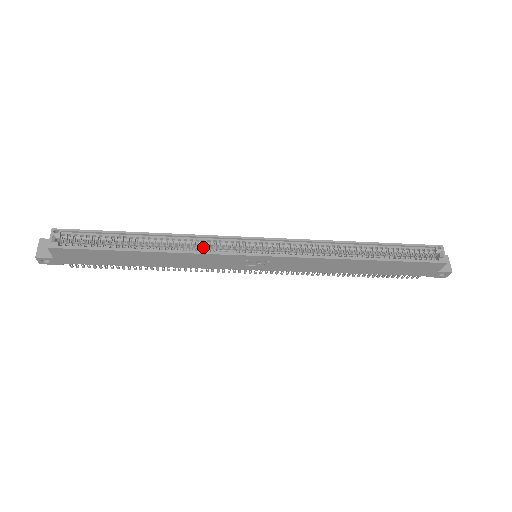
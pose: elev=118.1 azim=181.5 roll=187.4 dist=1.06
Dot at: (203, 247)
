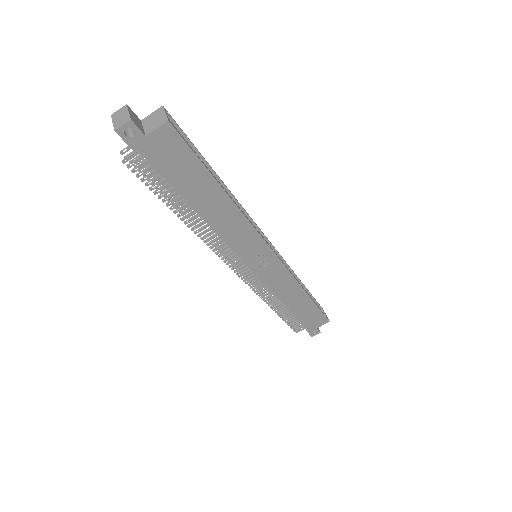
Dot at: occluded
